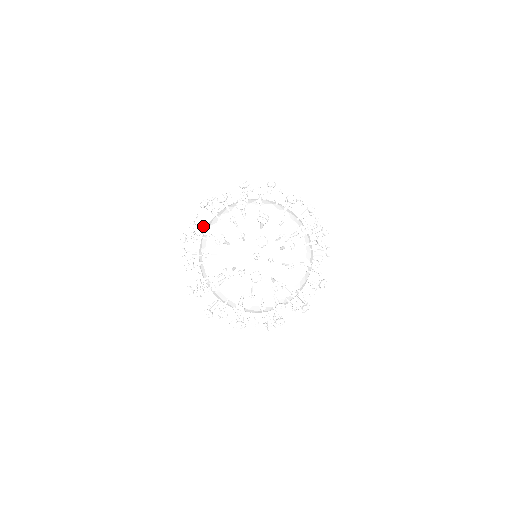
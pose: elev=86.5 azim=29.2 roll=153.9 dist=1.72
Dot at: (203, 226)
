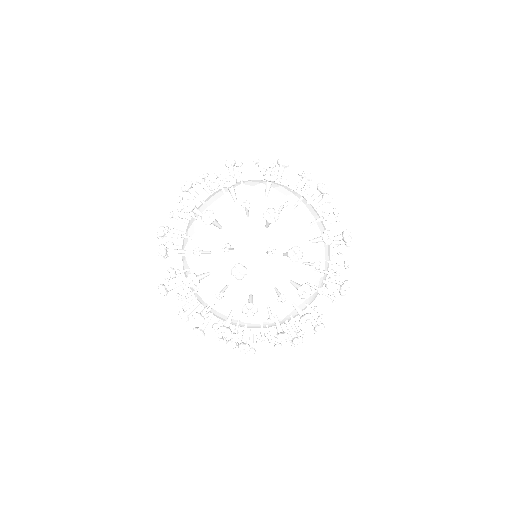
Dot at: occluded
